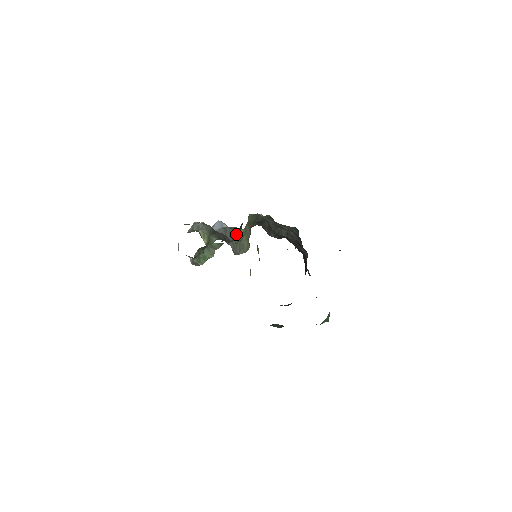
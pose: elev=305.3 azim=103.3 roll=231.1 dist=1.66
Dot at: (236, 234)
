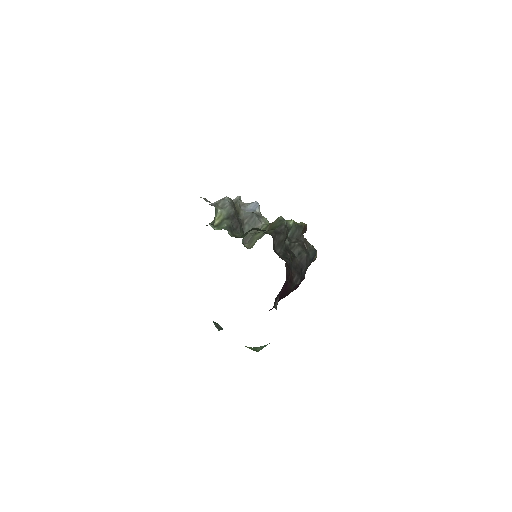
Dot at: (259, 225)
